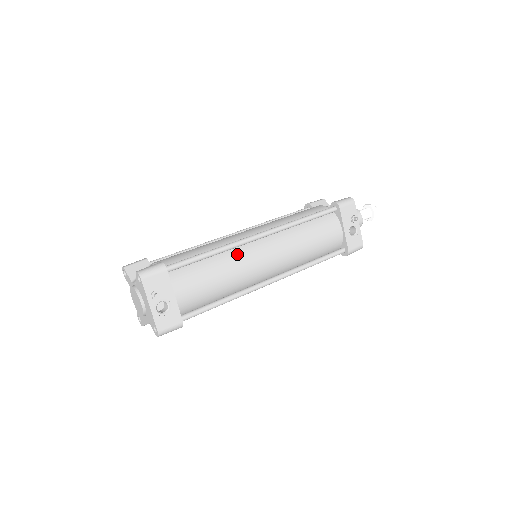
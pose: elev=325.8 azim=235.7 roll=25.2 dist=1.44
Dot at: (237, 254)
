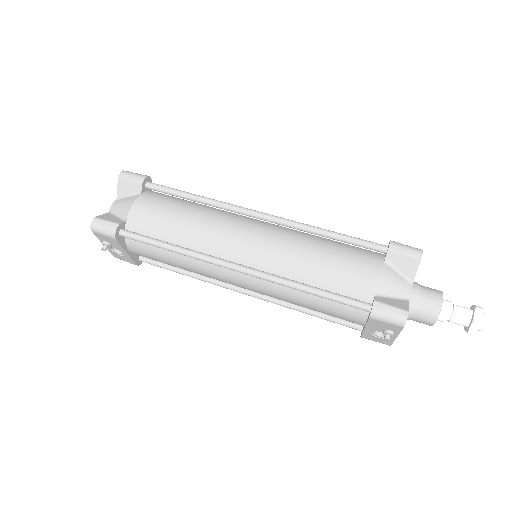
Dot at: (205, 263)
